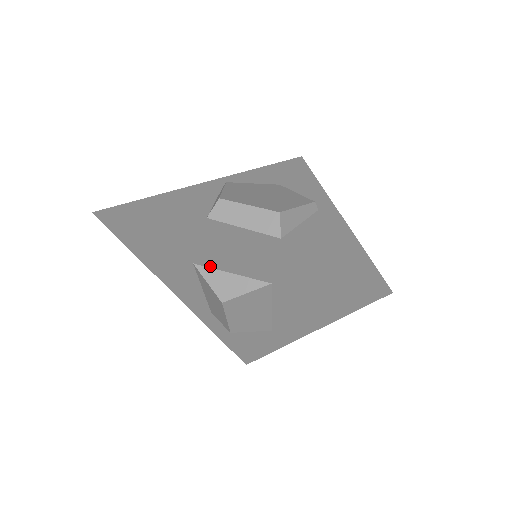
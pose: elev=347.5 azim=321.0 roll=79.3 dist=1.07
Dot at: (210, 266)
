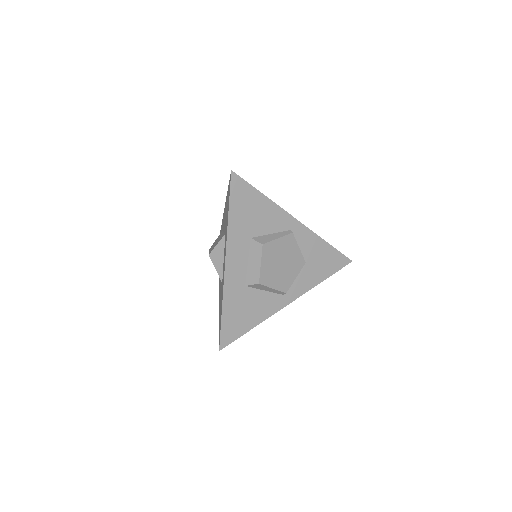
Dot at: occluded
